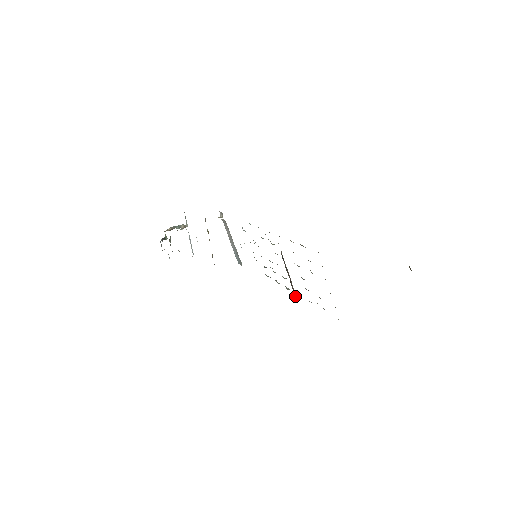
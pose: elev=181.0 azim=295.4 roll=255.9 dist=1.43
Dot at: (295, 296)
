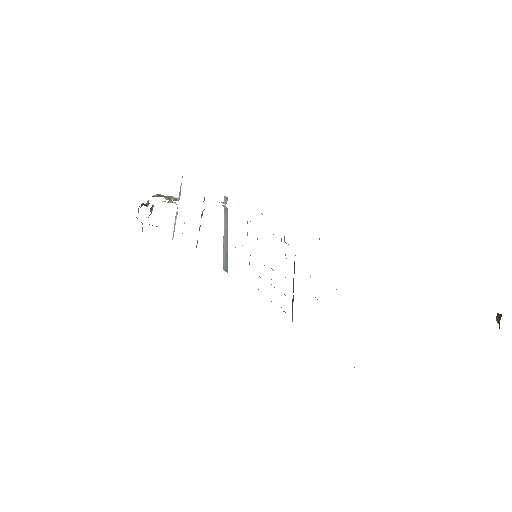
Dot at: occluded
